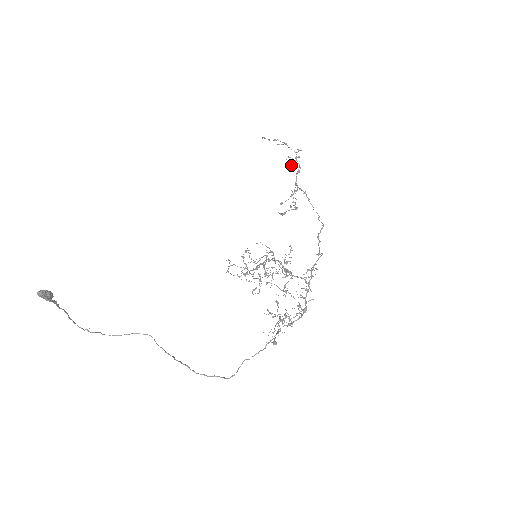
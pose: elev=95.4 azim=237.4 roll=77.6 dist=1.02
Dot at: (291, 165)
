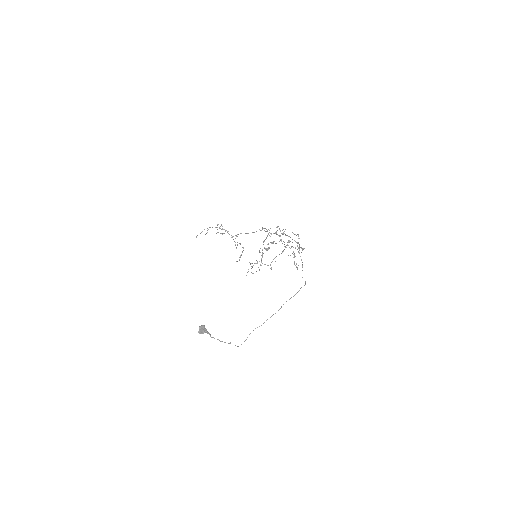
Dot at: occluded
